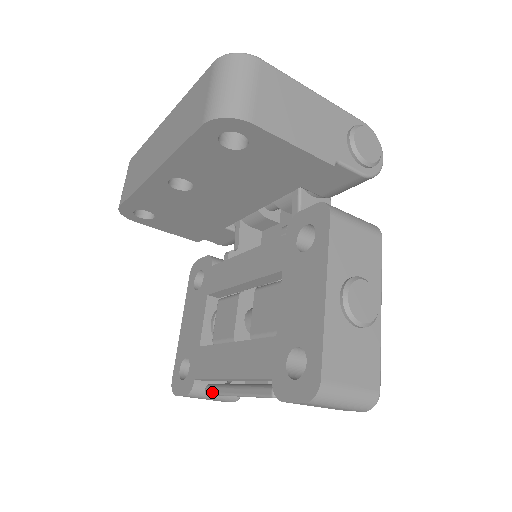
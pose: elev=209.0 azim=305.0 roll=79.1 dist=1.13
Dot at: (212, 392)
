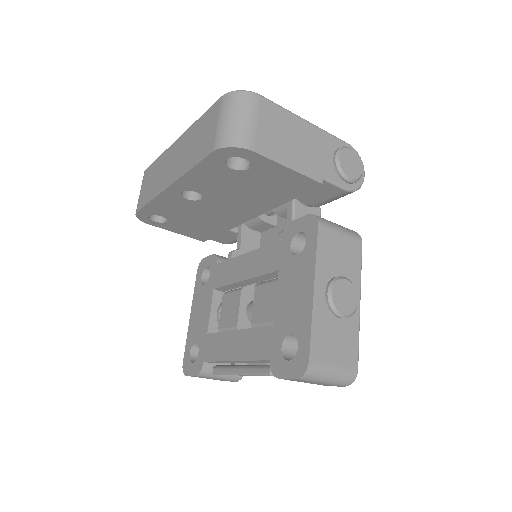
Dot at: (219, 372)
